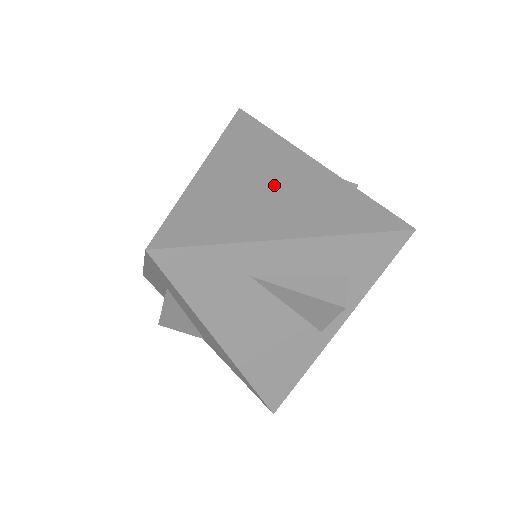
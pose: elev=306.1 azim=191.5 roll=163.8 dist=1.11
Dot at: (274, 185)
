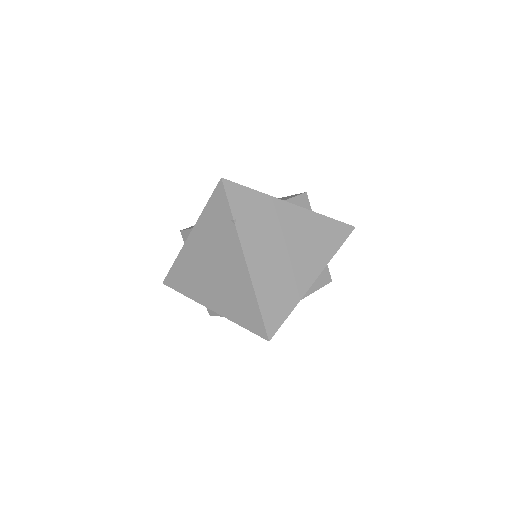
Dot at: (287, 246)
